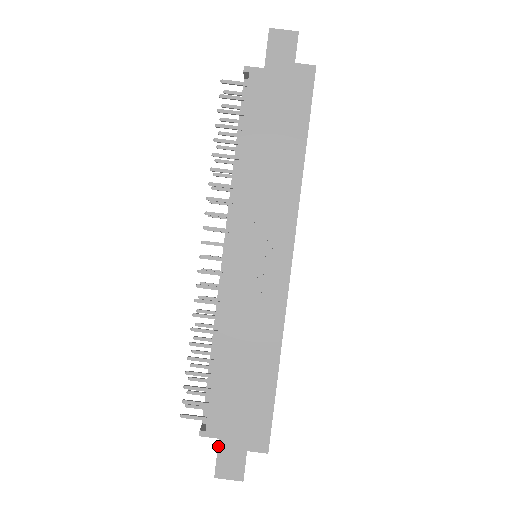
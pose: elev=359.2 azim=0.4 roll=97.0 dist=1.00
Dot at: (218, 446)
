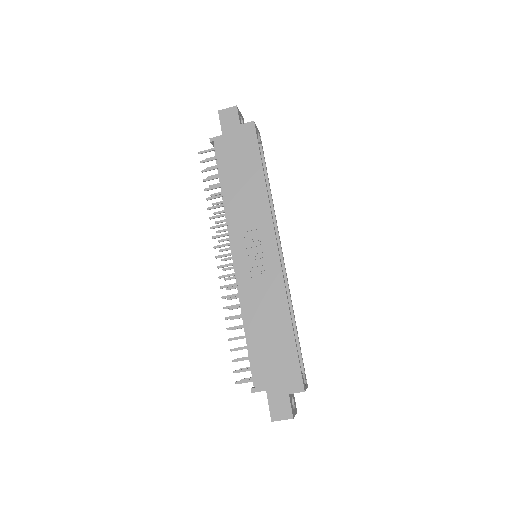
Dot at: (267, 396)
